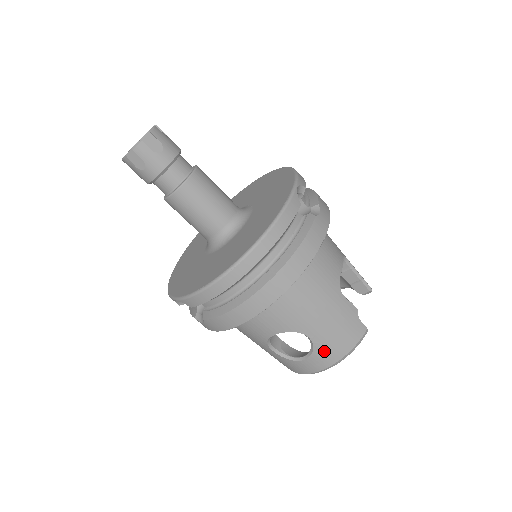
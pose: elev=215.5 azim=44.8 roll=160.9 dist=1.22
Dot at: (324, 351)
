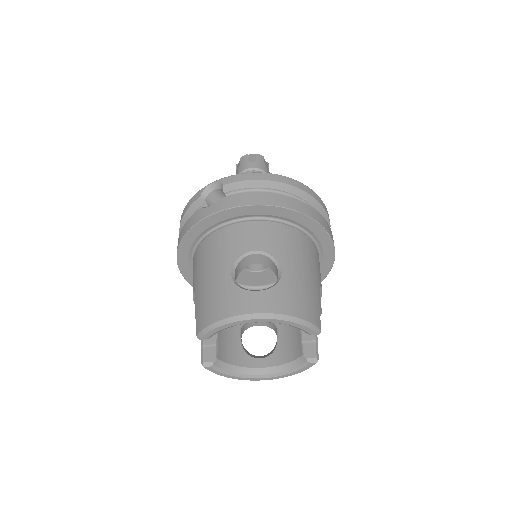
Dot at: (283, 295)
